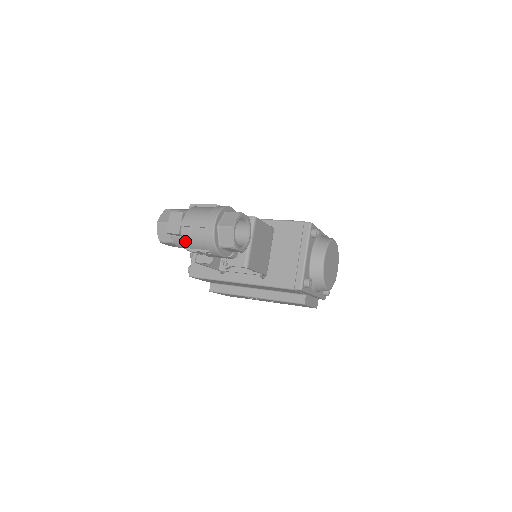
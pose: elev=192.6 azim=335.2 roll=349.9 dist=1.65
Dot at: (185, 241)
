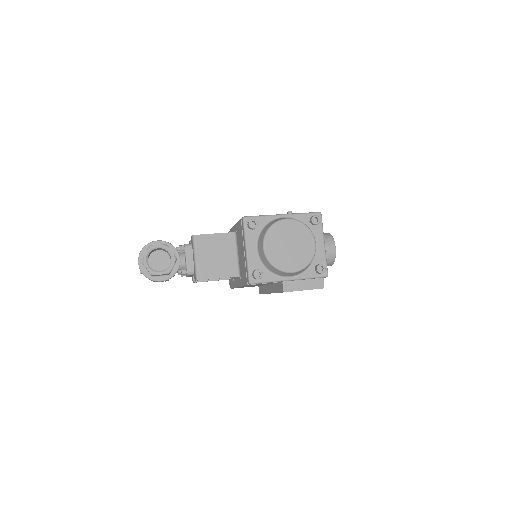
Dot at: occluded
